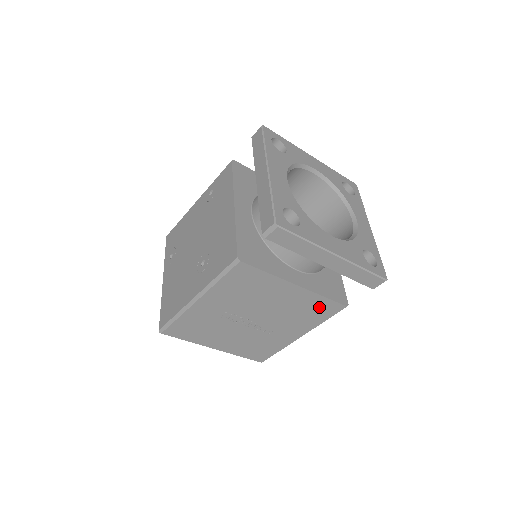
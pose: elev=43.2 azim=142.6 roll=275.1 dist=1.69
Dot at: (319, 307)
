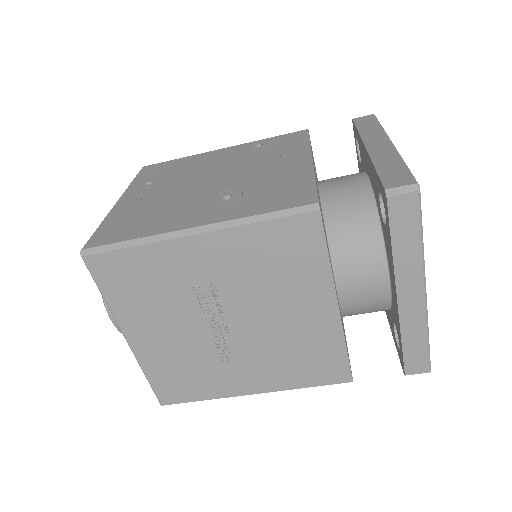
Dot at: (324, 360)
